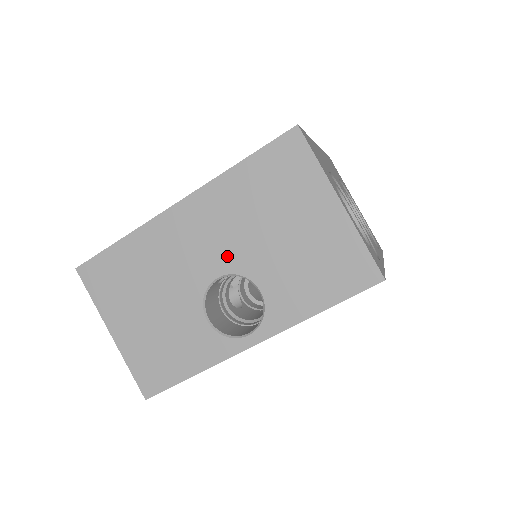
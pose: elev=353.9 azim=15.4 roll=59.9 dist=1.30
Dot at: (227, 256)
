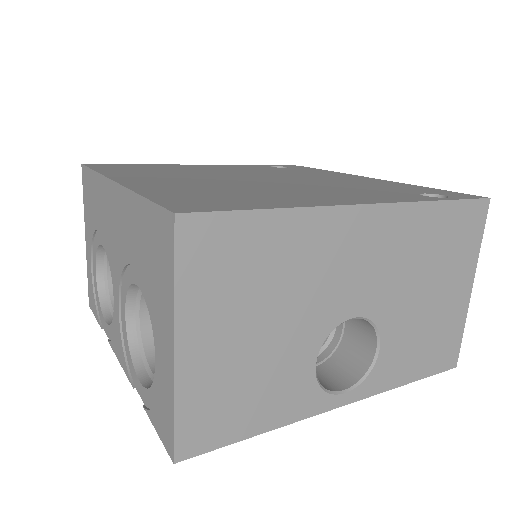
Dot at: (376, 296)
